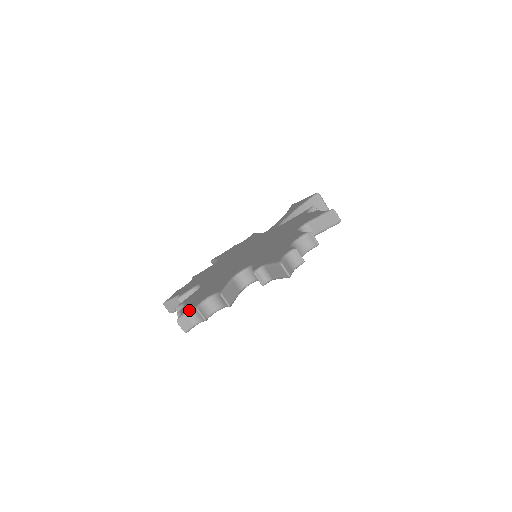
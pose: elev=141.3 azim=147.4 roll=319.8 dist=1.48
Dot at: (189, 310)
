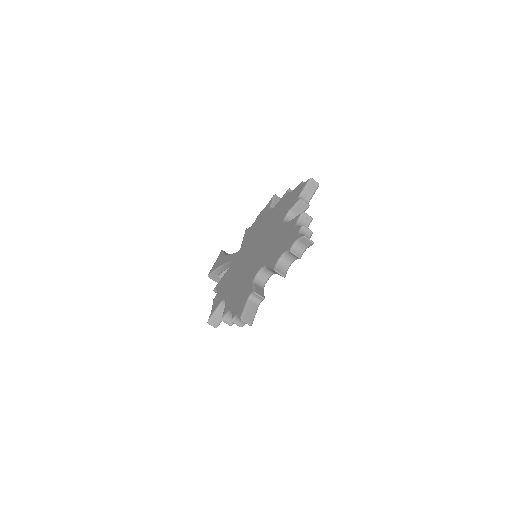
Dot at: (299, 232)
